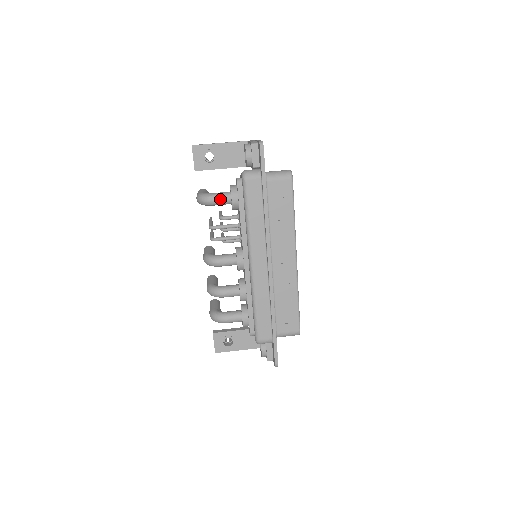
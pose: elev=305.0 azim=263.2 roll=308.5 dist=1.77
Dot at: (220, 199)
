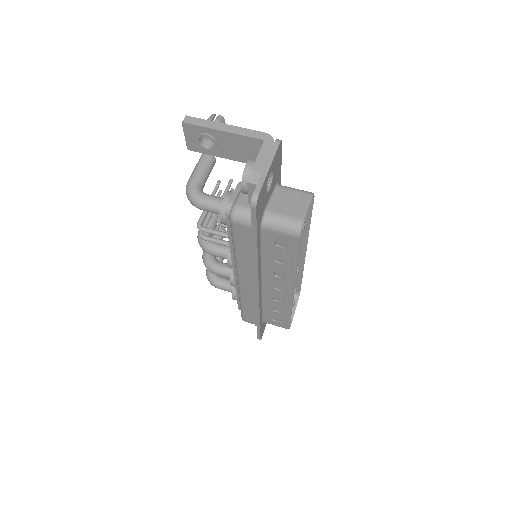
Dot at: (208, 210)
